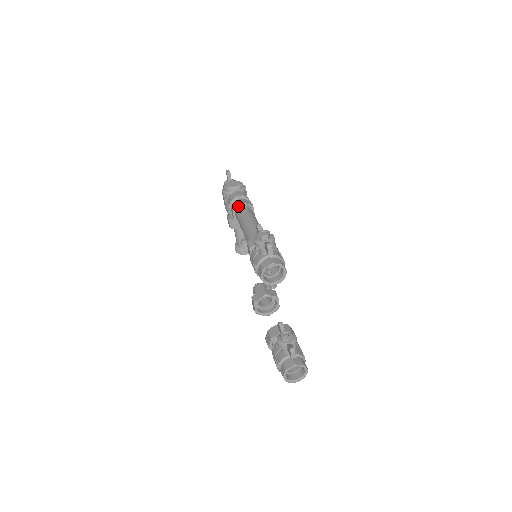
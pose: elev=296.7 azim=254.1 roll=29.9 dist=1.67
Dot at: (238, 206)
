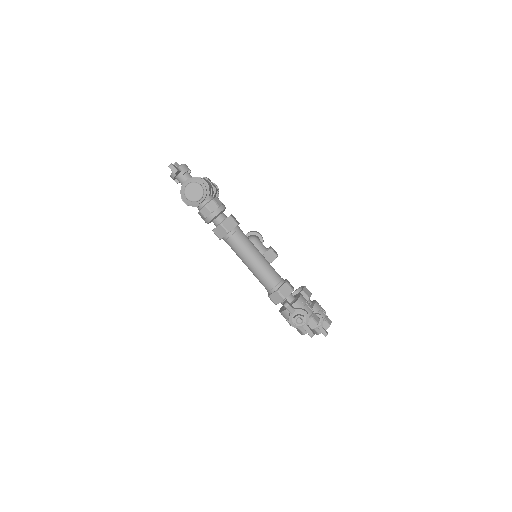
Dot at: (225, 236)
